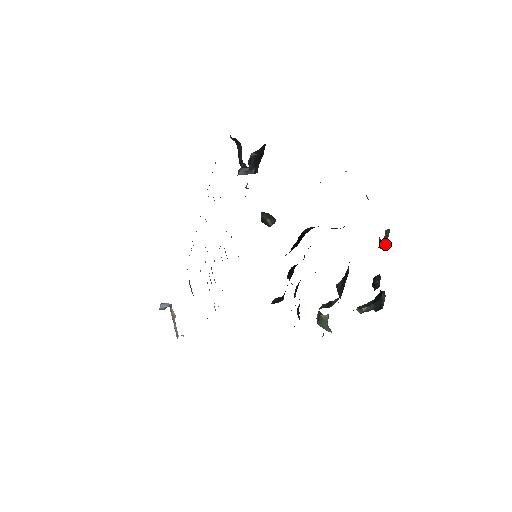
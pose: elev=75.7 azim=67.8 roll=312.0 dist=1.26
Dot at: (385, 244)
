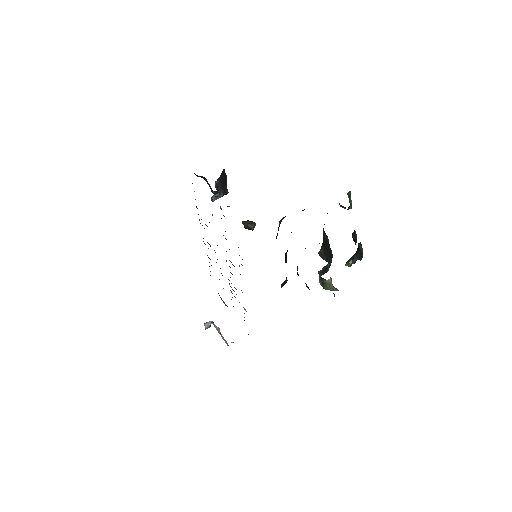
Dot at: (351, 204)
